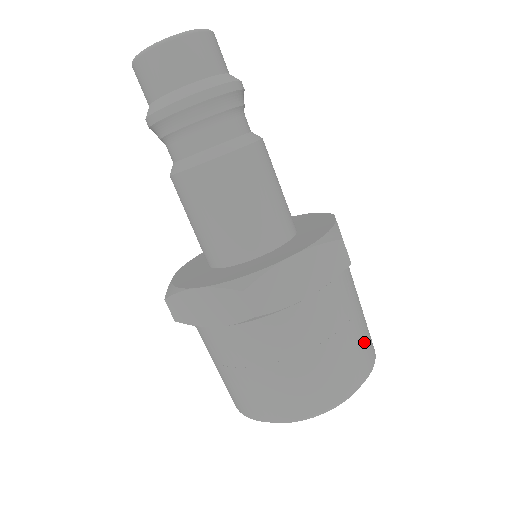
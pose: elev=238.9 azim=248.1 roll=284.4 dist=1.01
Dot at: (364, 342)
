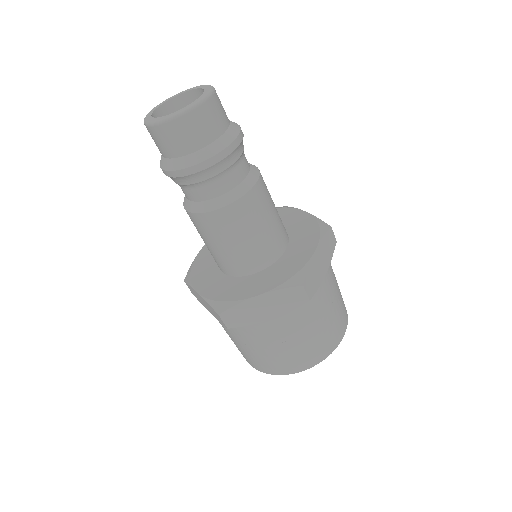
Dot at: (326, 337)
